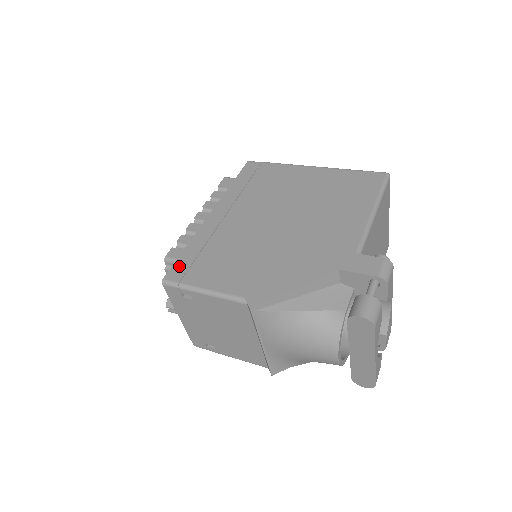
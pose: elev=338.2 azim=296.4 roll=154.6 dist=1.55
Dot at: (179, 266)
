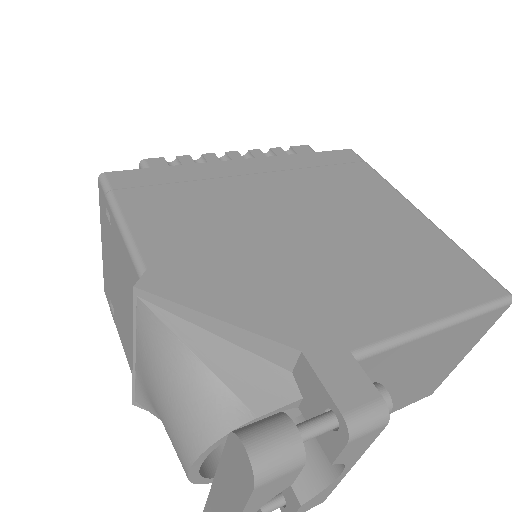
Dot at: (138, 175)
